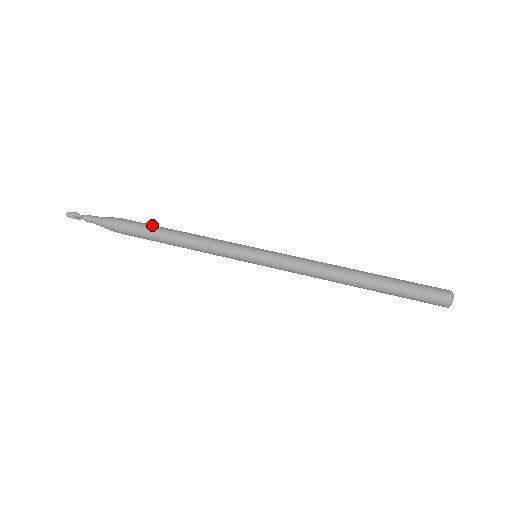
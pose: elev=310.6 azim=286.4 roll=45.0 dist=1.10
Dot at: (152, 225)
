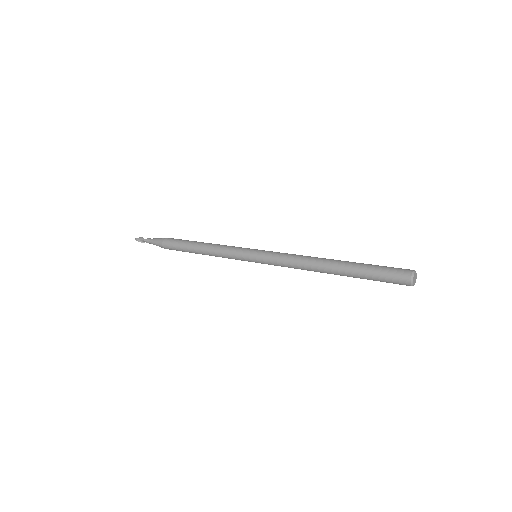
Dot at: (187, 240)
